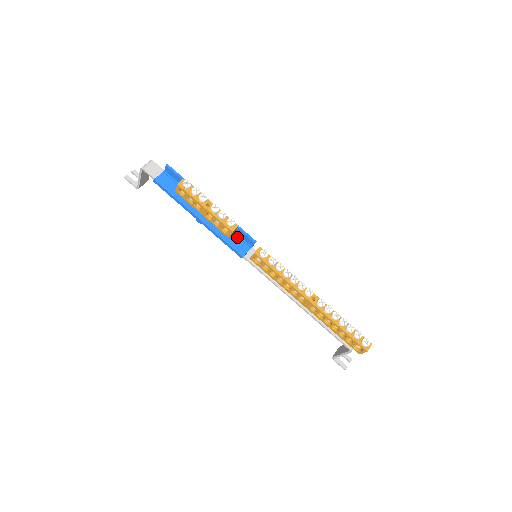
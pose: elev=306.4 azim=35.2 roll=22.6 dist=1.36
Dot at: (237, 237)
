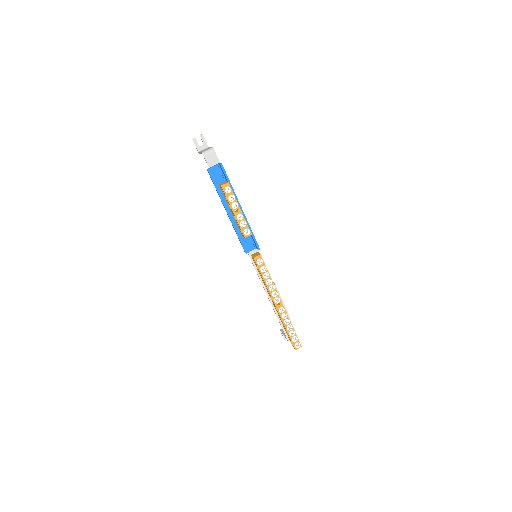
Dot at: (249, 237)
